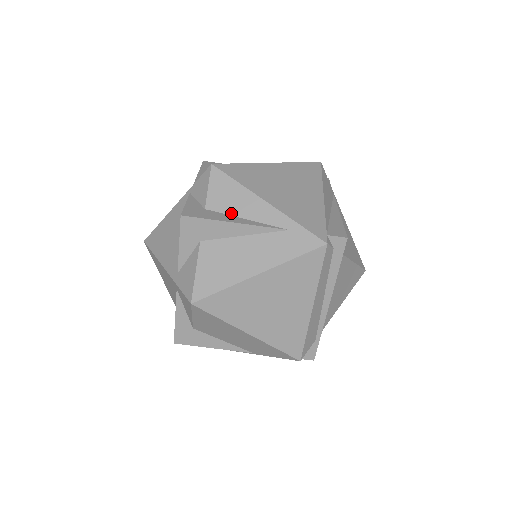
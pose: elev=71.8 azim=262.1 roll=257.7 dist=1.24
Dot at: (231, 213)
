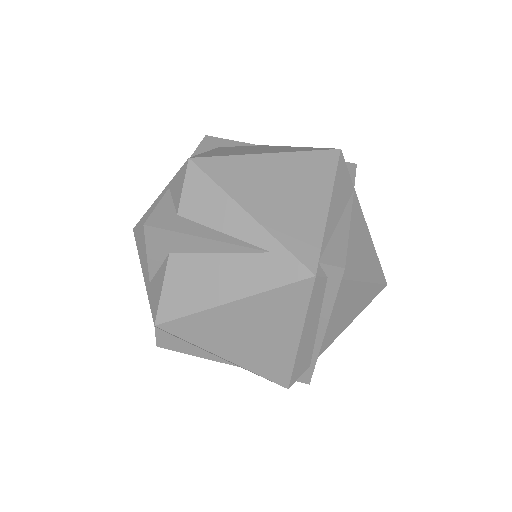
Dot at: (206, 223)
